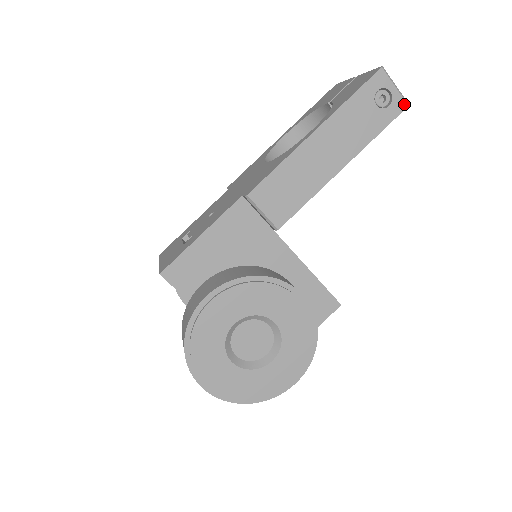
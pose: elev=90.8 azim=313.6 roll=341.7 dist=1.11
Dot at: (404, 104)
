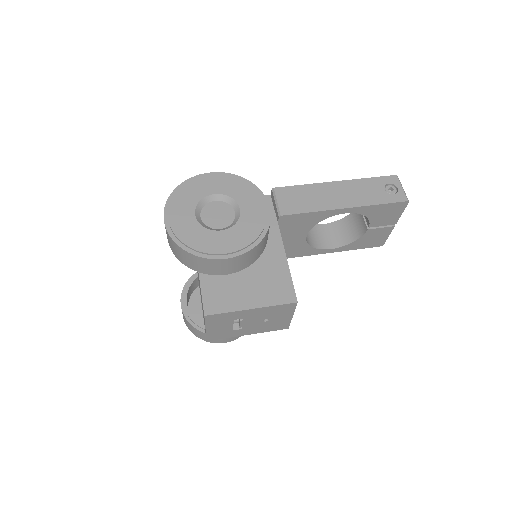
Dot at: (405, 199)
